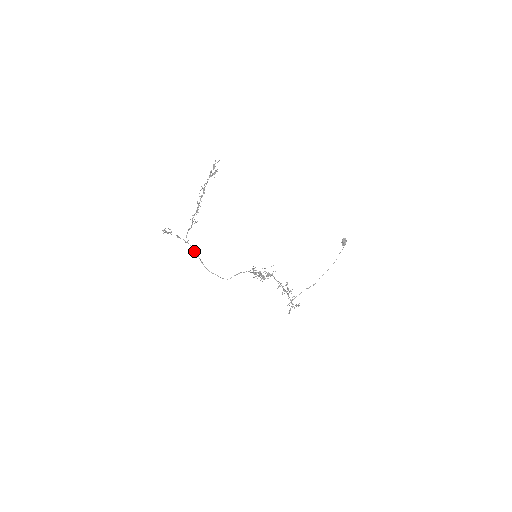
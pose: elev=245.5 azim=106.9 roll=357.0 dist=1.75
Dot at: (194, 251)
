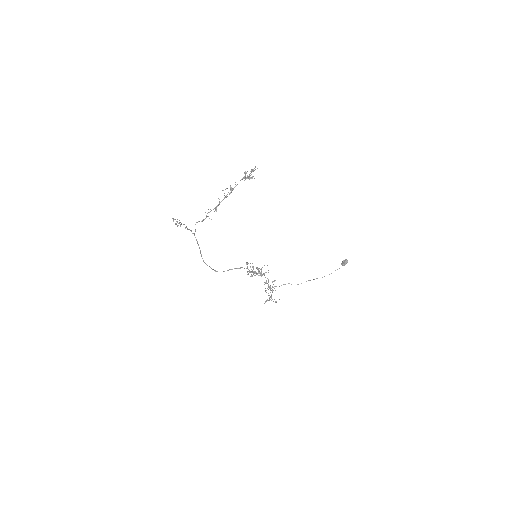
Dot at: (197, 243)
